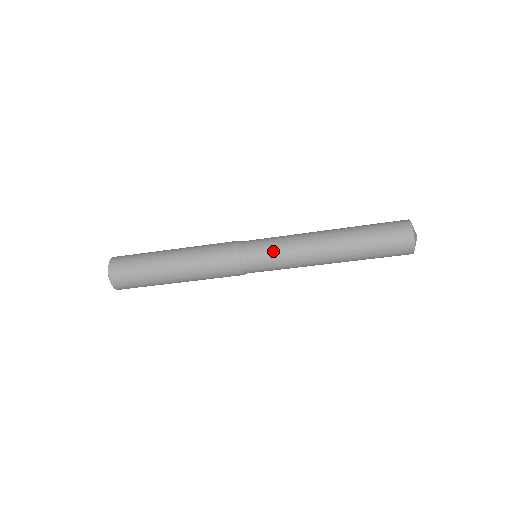
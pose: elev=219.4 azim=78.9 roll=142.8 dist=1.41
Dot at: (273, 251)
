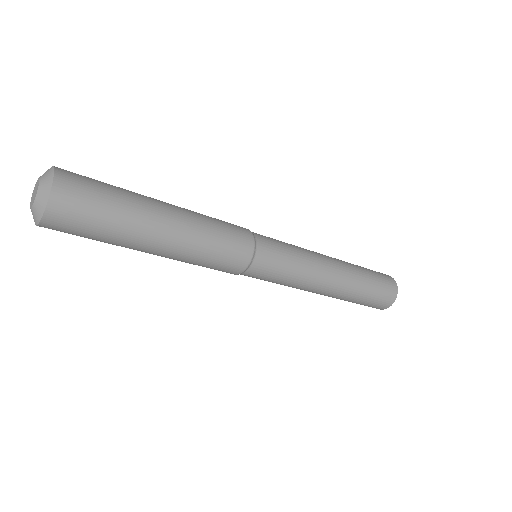
Dot at: (277, 282)
